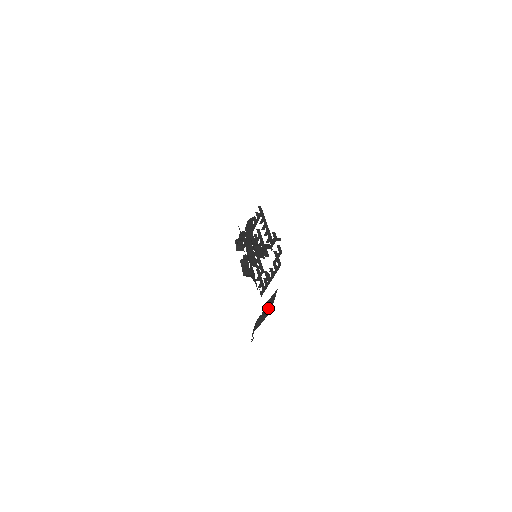
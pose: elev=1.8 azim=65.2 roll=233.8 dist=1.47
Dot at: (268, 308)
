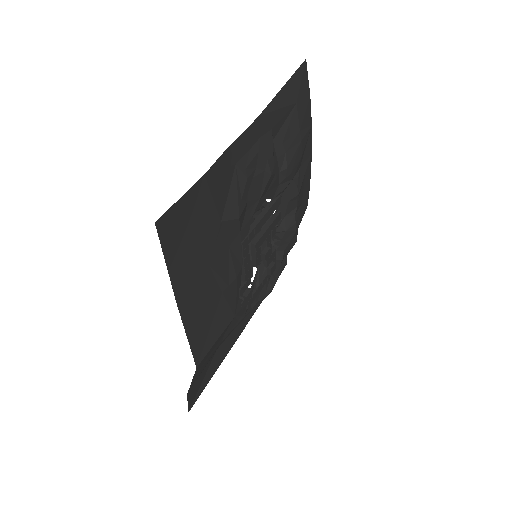
Dot at: occluded
